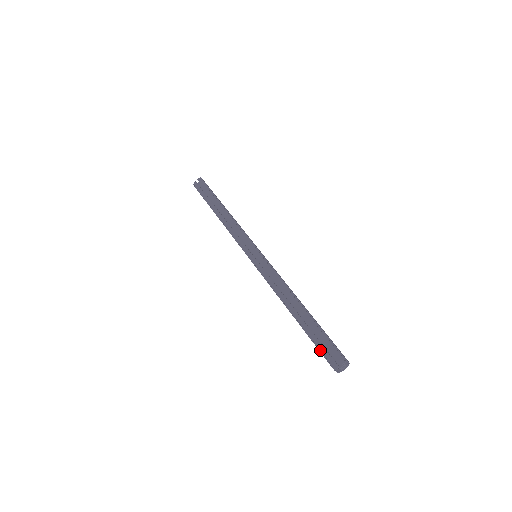
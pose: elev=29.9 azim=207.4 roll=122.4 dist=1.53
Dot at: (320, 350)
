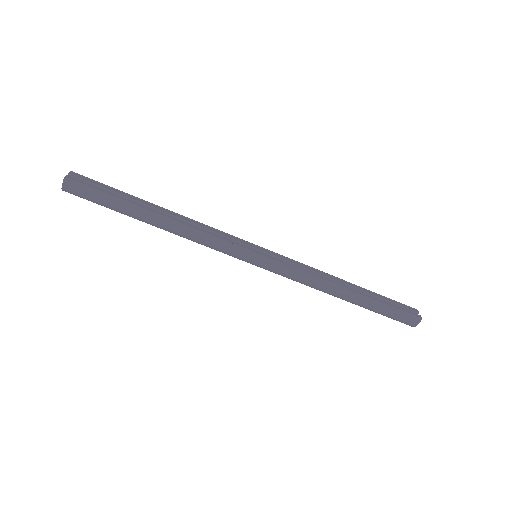
Dot at: (397, 312)
